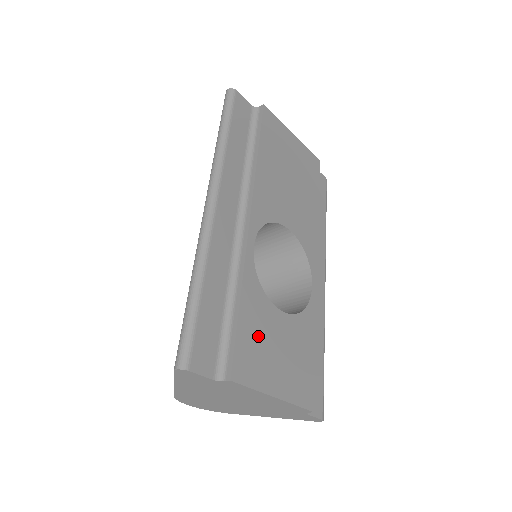
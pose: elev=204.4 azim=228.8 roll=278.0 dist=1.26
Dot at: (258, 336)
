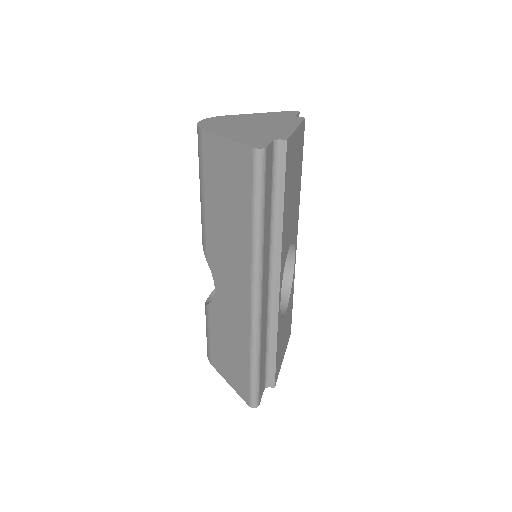
Dot at: (280, 346)
